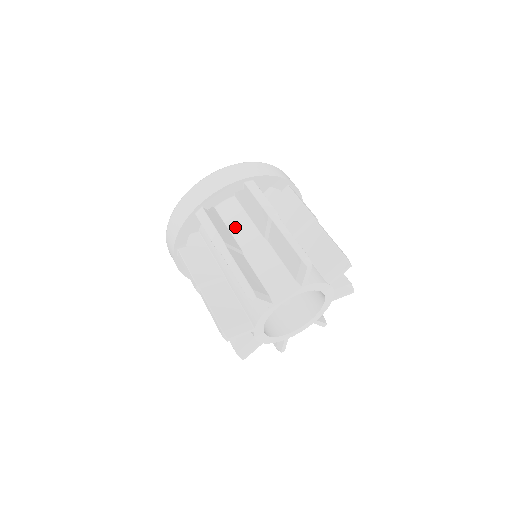
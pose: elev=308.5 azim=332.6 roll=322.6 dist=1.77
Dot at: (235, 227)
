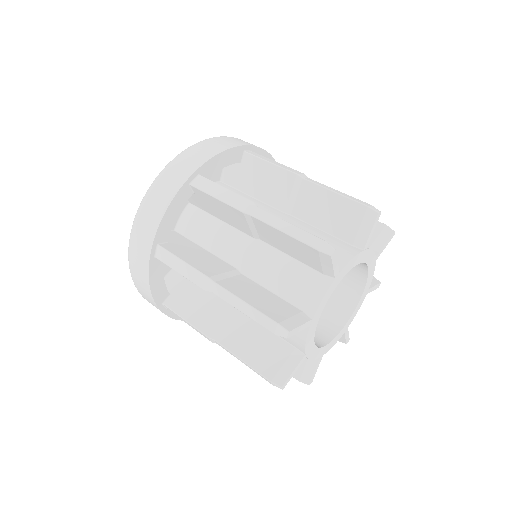
Dot at: (211, 243)
